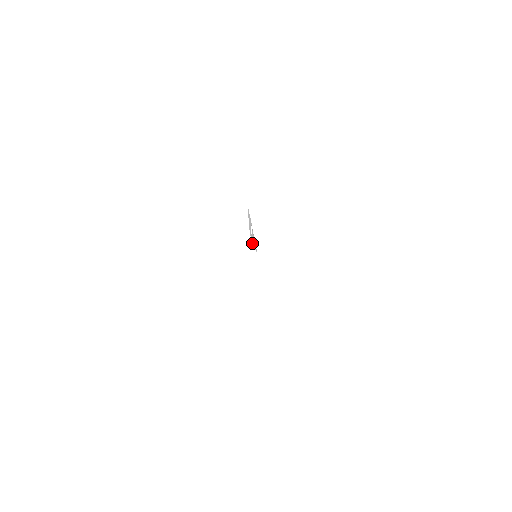
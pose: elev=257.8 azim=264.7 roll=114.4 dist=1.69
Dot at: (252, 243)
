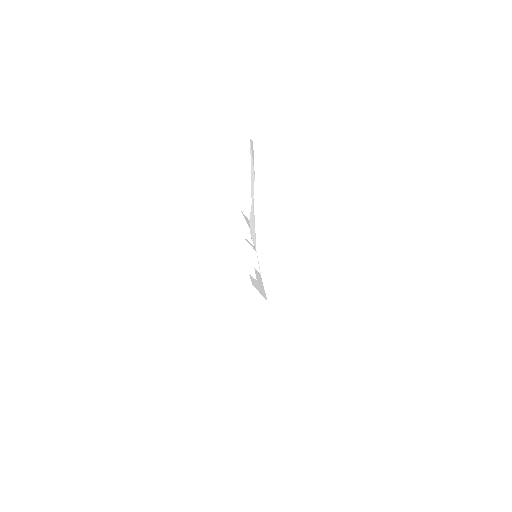
Dot at: occluded
